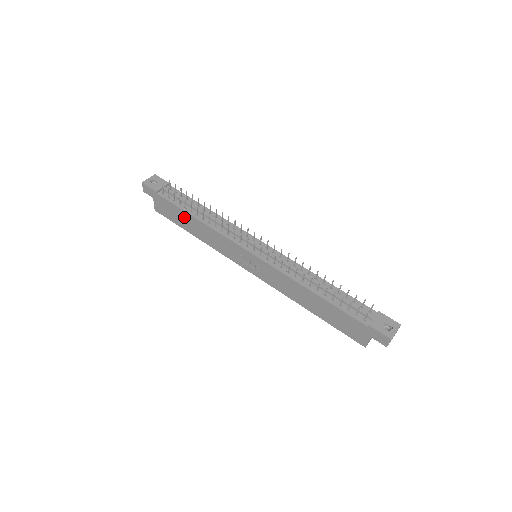
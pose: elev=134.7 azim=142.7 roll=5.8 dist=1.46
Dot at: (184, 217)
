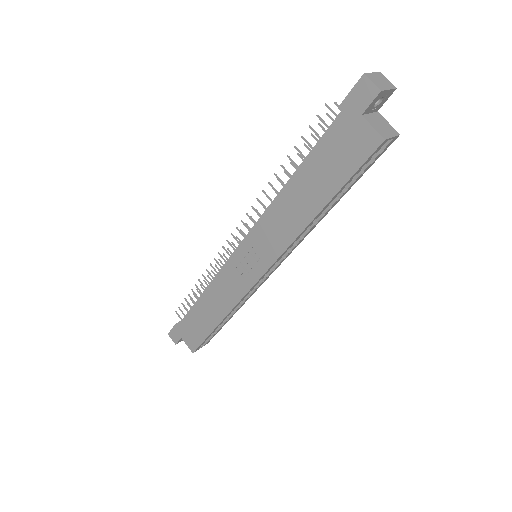
Dot at: (199, 314)
